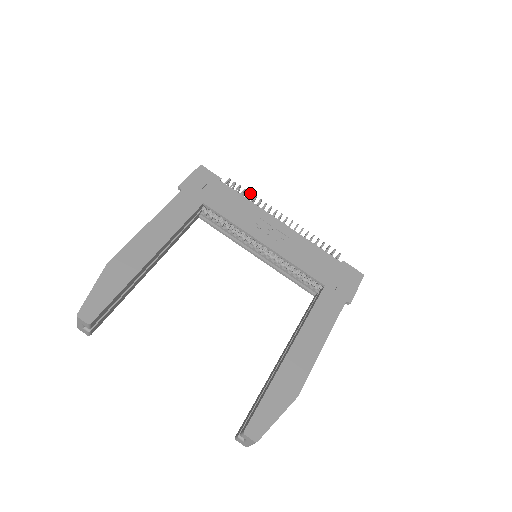
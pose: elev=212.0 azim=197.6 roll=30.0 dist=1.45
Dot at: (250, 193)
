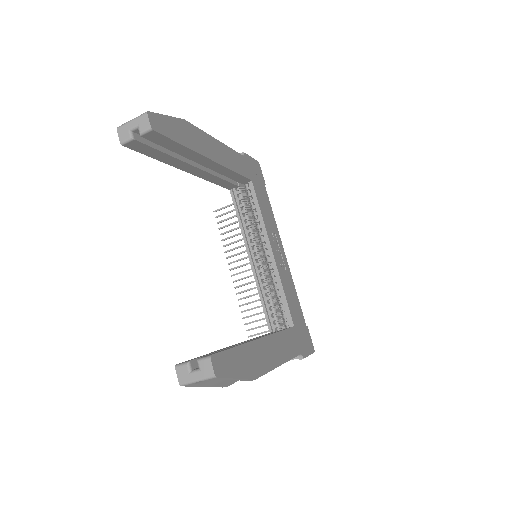
Dot at: occluded
